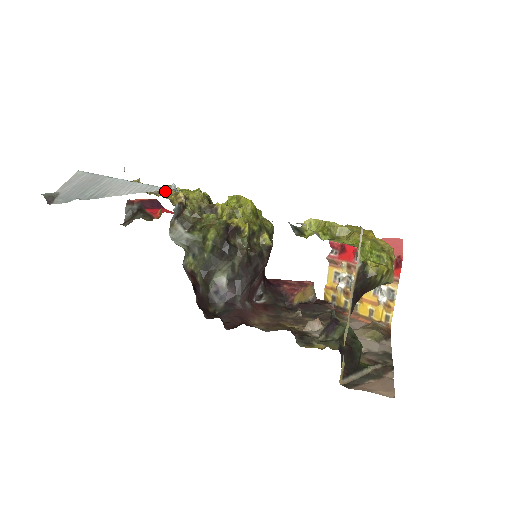
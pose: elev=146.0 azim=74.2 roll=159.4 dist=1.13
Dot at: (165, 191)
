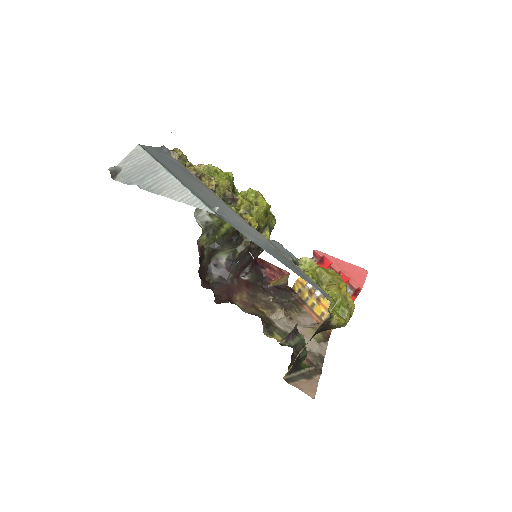
Dot at: (202, 175)
